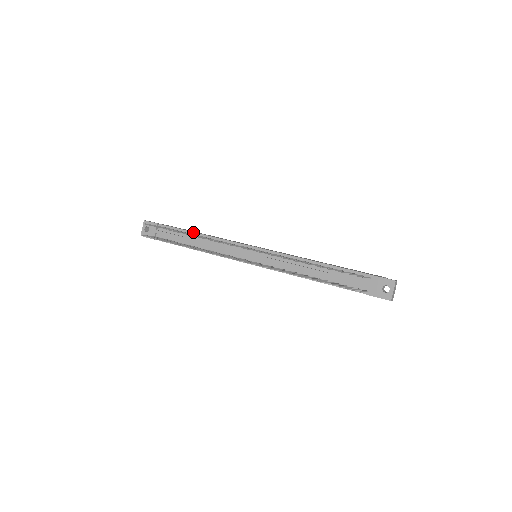
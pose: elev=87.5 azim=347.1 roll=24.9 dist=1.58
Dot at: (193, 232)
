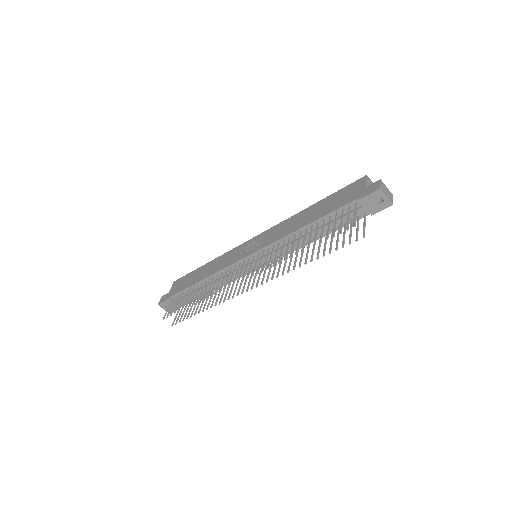
Dot at: (196, 283)
